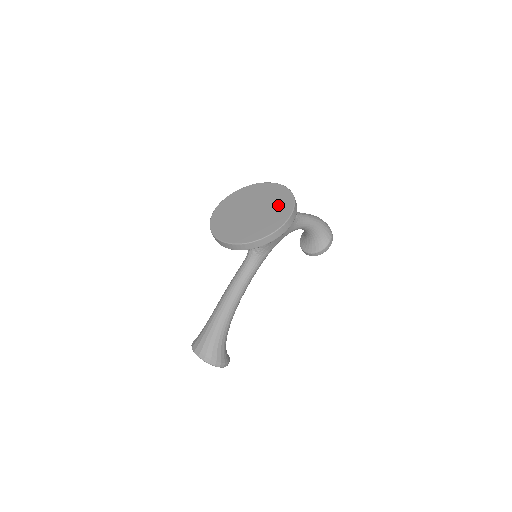
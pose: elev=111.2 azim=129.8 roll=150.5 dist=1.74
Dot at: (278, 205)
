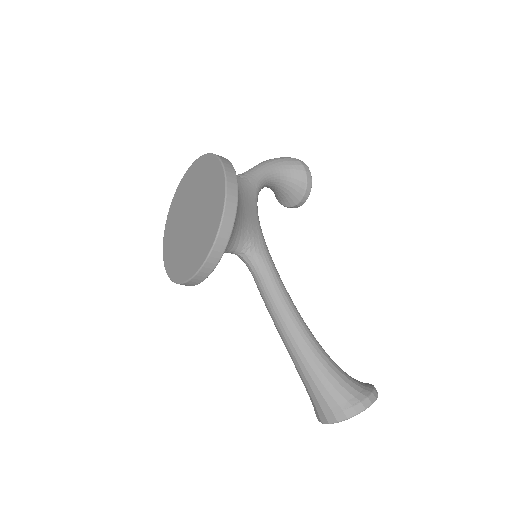
Dot at: (204, 178)
